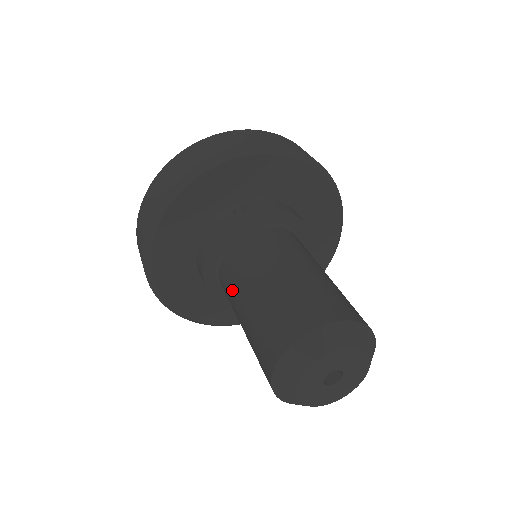
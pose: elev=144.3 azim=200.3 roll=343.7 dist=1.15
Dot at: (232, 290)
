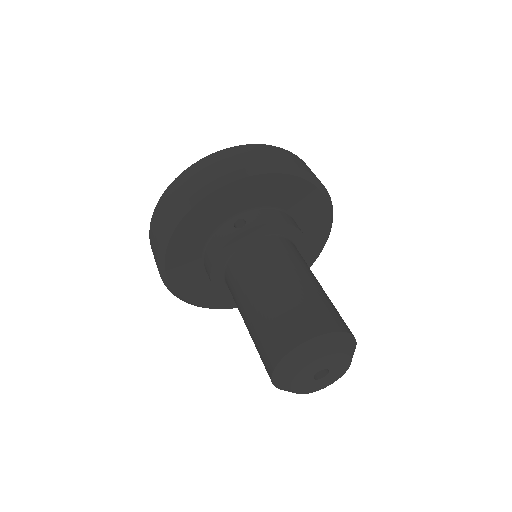
Dot at: (237, 296)
